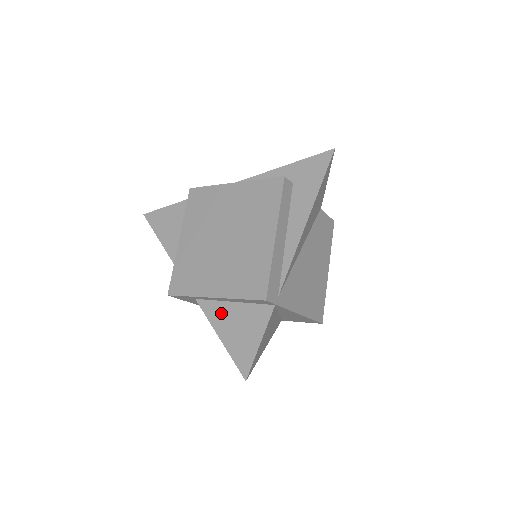
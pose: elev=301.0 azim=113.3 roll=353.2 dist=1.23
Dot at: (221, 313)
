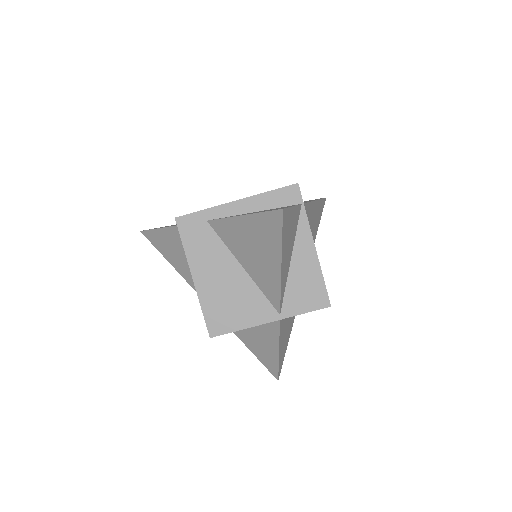
Dot at: occluded
